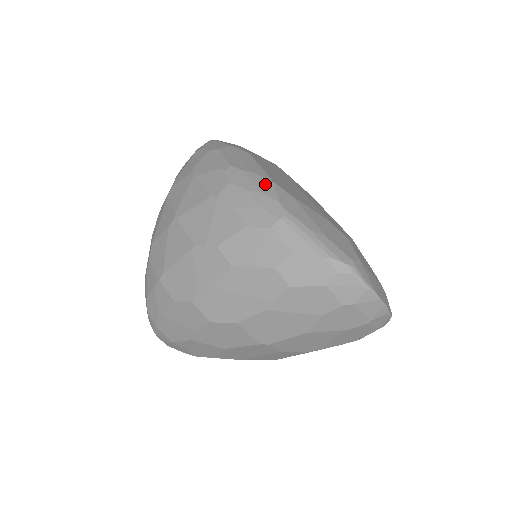
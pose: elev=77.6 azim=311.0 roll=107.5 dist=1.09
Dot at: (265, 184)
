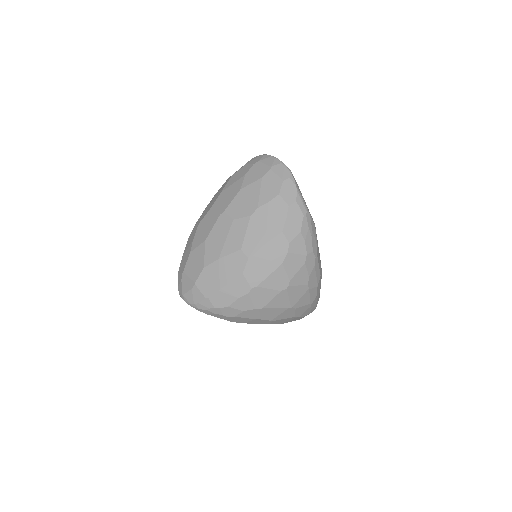
Dot at: occluded
